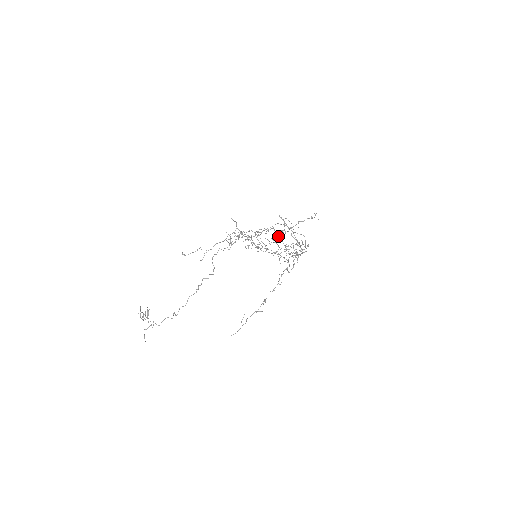
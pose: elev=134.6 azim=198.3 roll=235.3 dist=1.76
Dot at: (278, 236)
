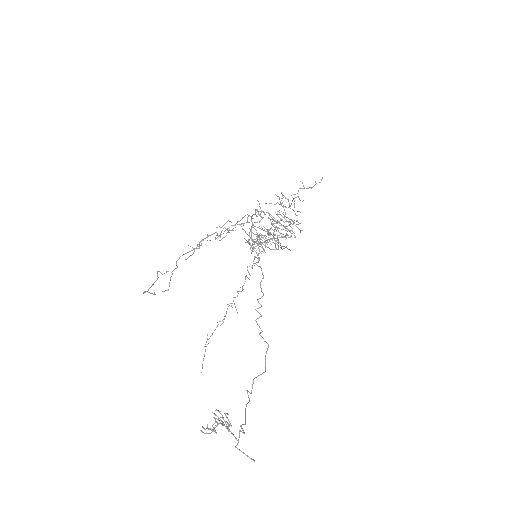
Dot at: (278, 221)
